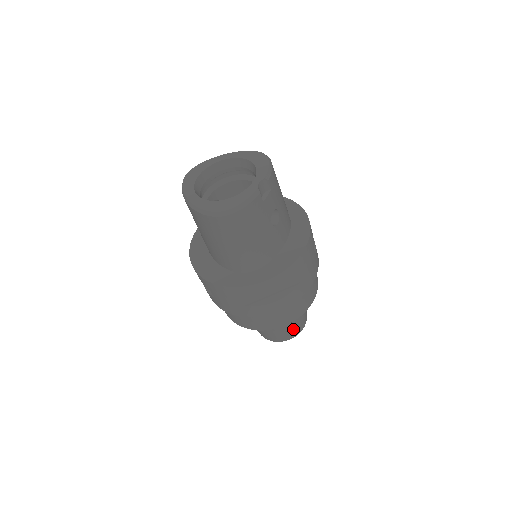
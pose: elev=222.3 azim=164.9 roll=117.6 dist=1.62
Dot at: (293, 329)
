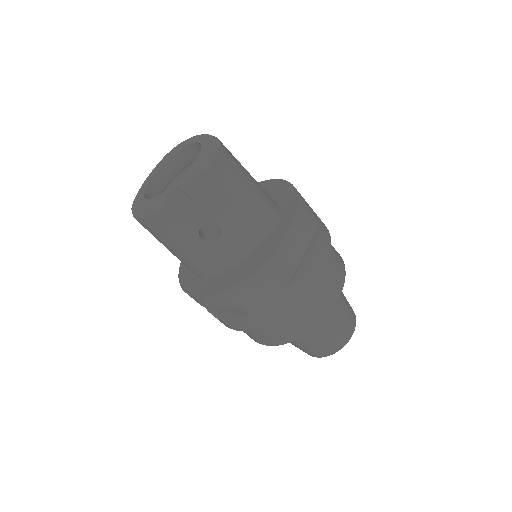
Dot at: (309, 349)
